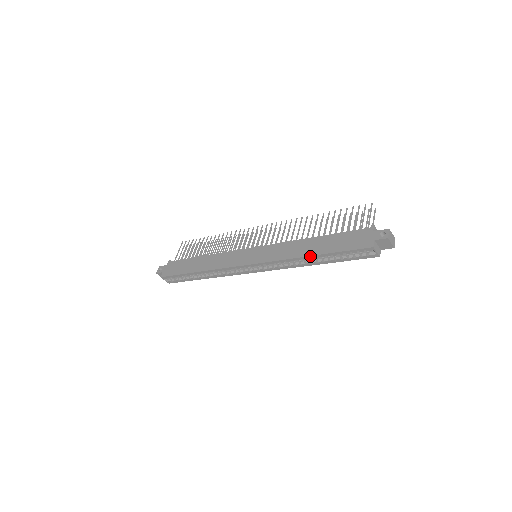
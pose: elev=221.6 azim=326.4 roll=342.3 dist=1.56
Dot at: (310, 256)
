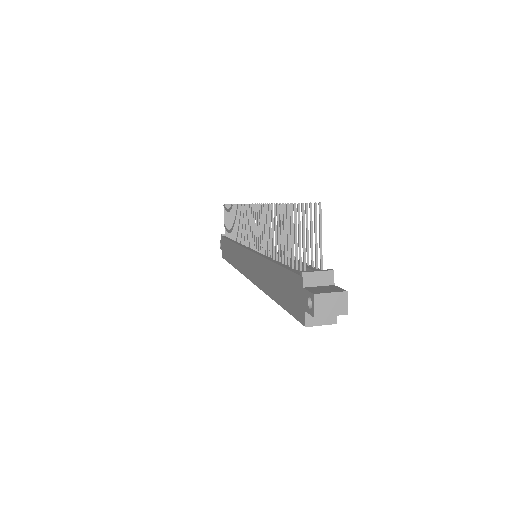
Dot at: (272, 298)
